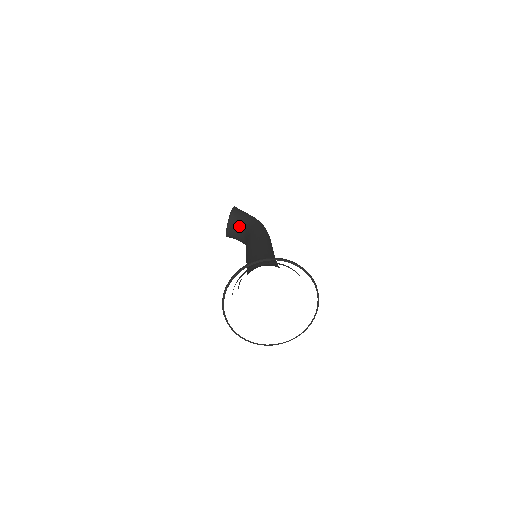
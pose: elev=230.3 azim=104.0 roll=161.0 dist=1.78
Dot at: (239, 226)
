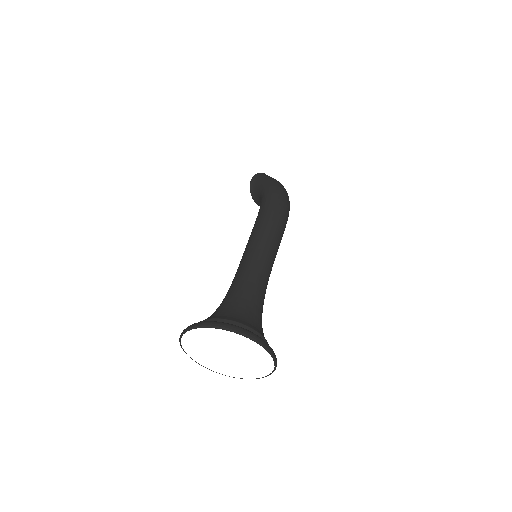
Dot at: (260, 201)
